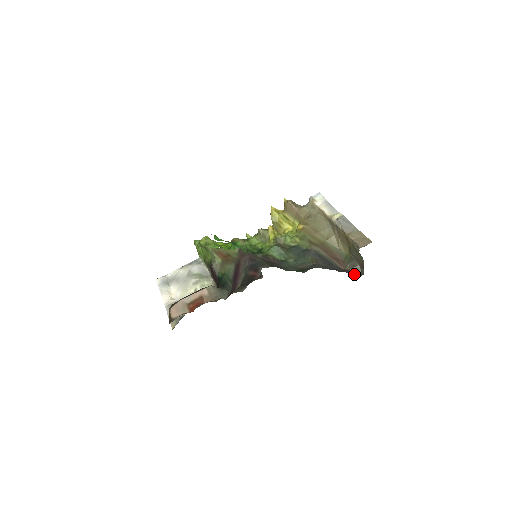
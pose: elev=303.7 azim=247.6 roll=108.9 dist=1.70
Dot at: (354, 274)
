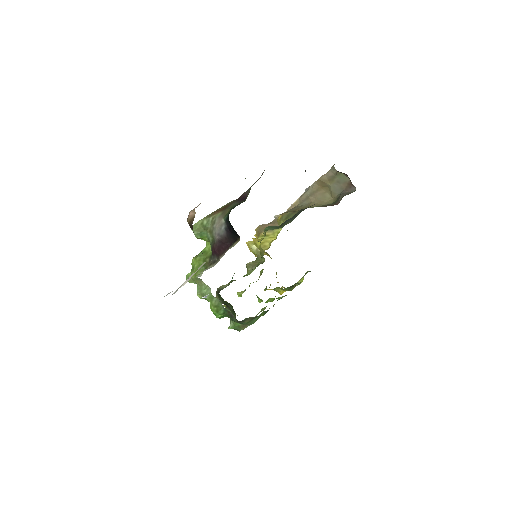
Dot at: occluded
